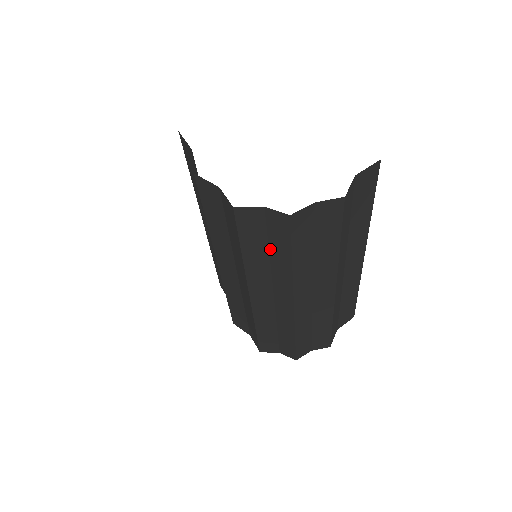
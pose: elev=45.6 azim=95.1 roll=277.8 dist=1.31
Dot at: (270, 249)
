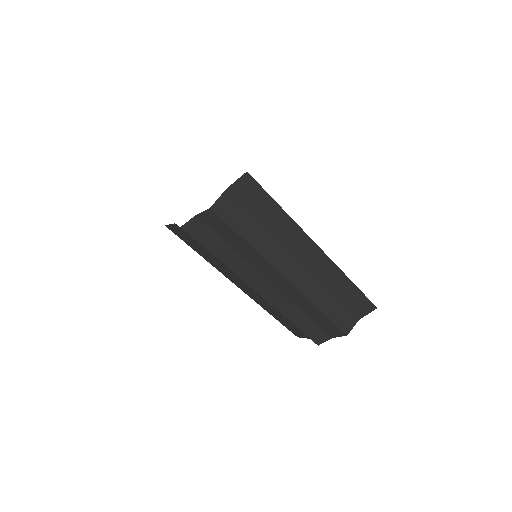
Dot at: occluded
